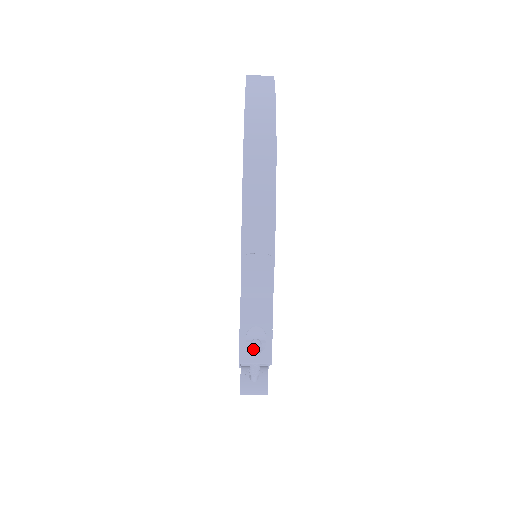
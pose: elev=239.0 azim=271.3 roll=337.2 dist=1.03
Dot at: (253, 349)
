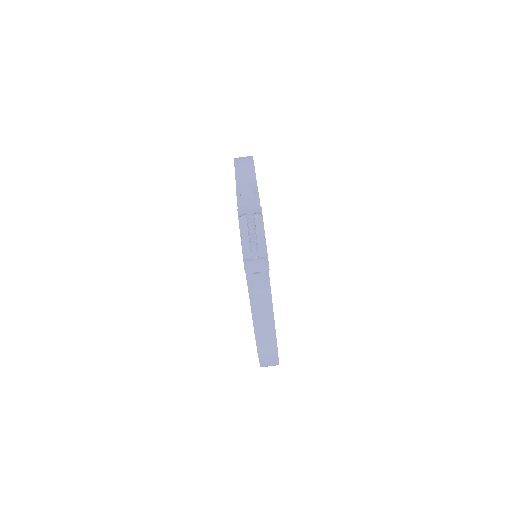
Dot at: (246, 200)
